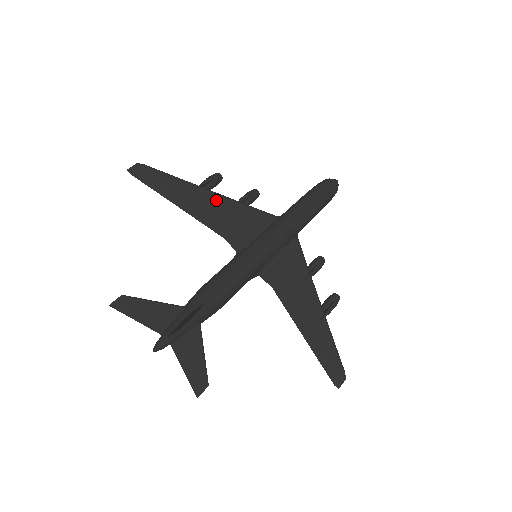
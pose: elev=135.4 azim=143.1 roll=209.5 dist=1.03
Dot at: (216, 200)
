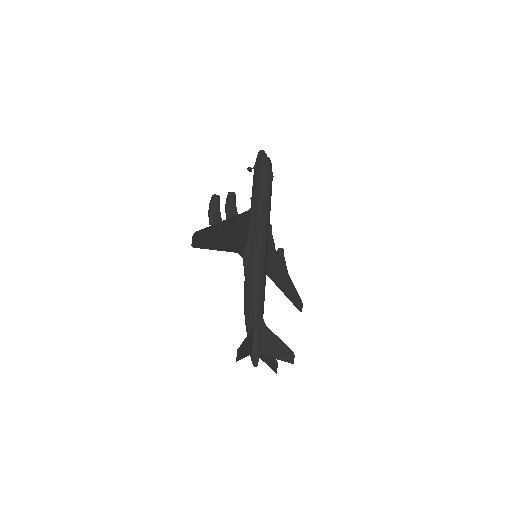
Dot at: (229, 227)
